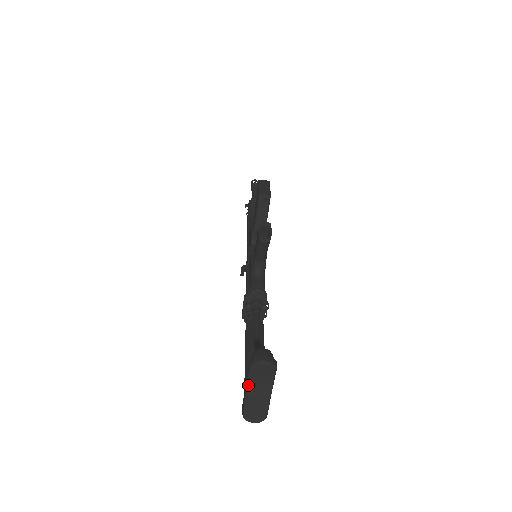
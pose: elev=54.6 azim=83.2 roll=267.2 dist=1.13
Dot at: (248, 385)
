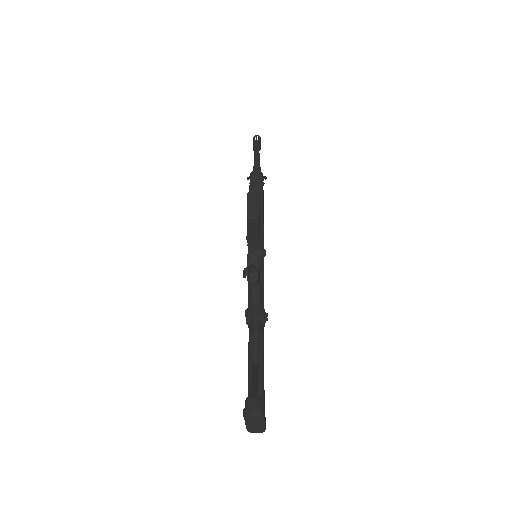
Dot at: (245, 421)
